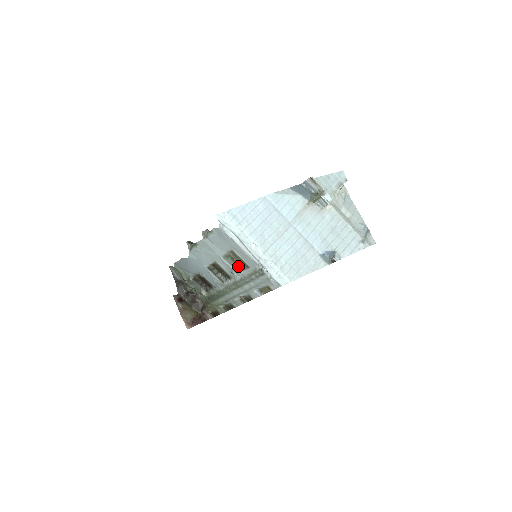
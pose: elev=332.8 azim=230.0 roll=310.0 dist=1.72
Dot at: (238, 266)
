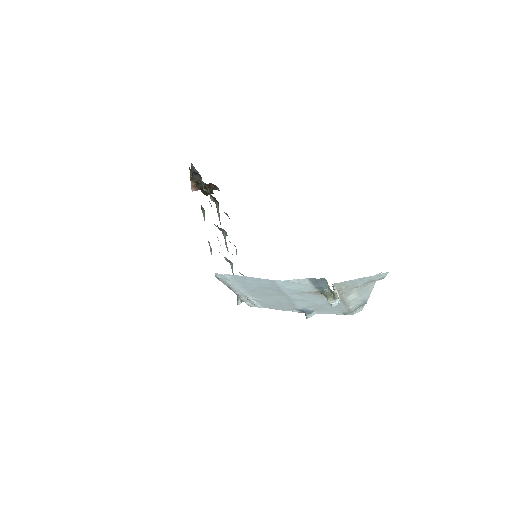
Dot at: occluded
